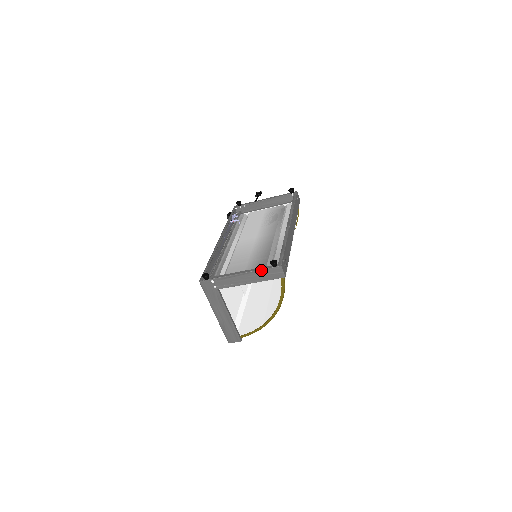
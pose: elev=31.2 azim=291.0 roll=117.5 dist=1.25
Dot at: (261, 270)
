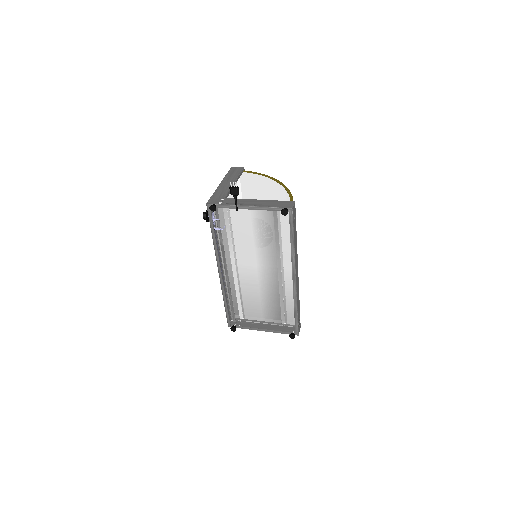
Dot at: (281, 333)
